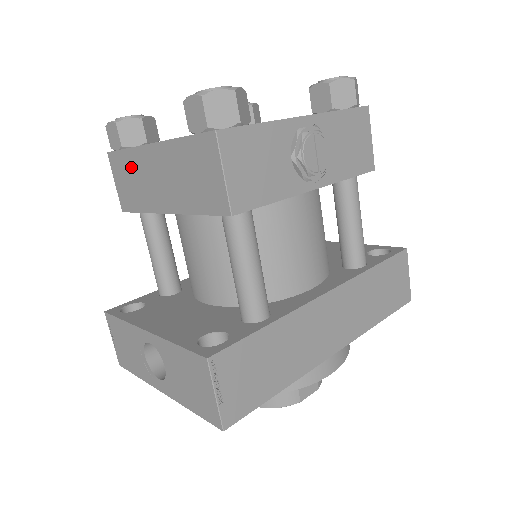
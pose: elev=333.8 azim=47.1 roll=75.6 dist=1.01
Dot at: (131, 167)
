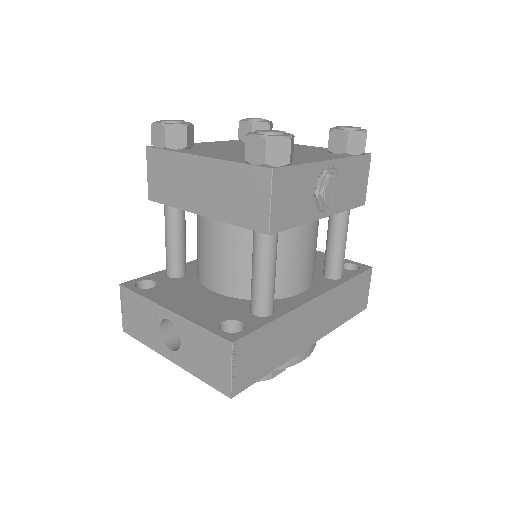
Dot at: (171, 167)
